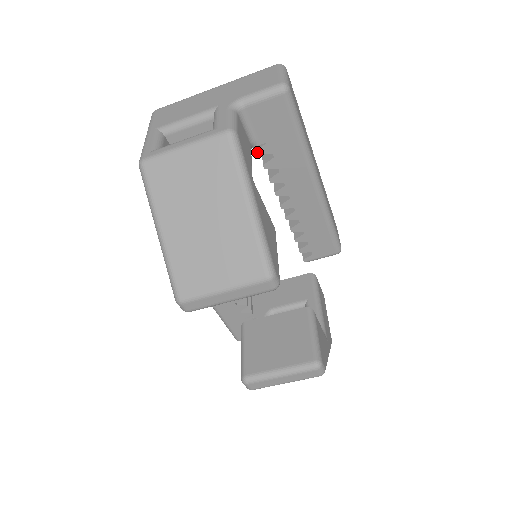
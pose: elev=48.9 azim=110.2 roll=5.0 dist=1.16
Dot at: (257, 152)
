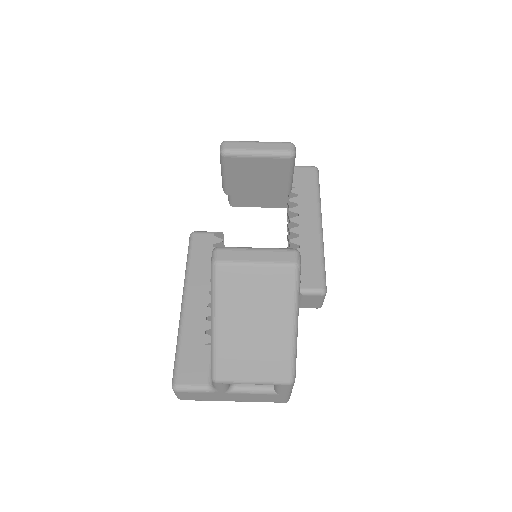
Dot at: occluded
